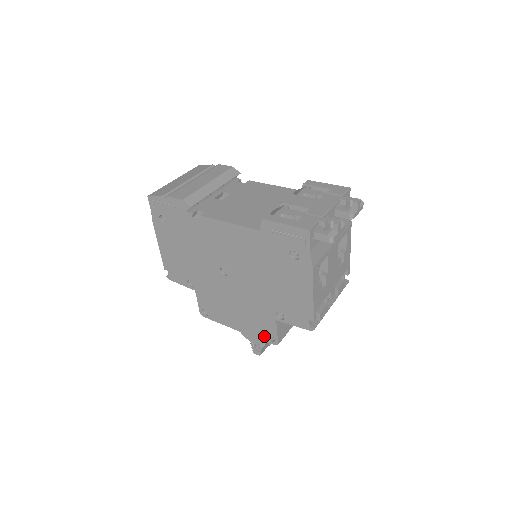
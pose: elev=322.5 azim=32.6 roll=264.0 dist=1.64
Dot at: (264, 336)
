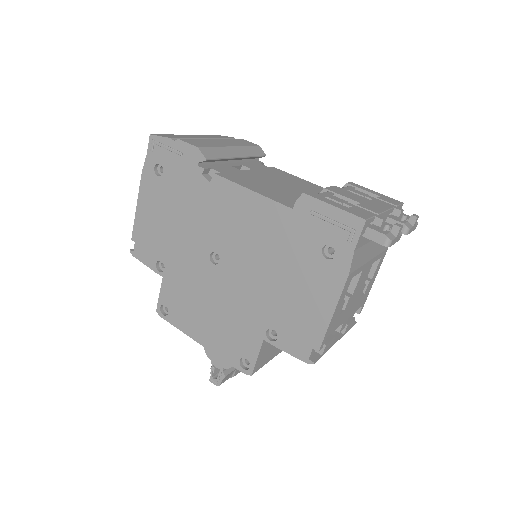
Dot at: (236, 359)
